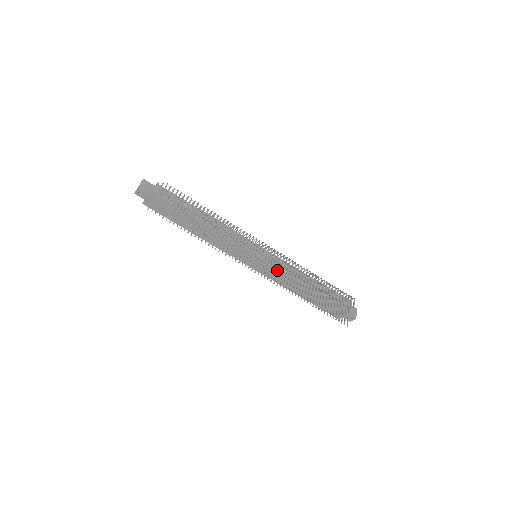
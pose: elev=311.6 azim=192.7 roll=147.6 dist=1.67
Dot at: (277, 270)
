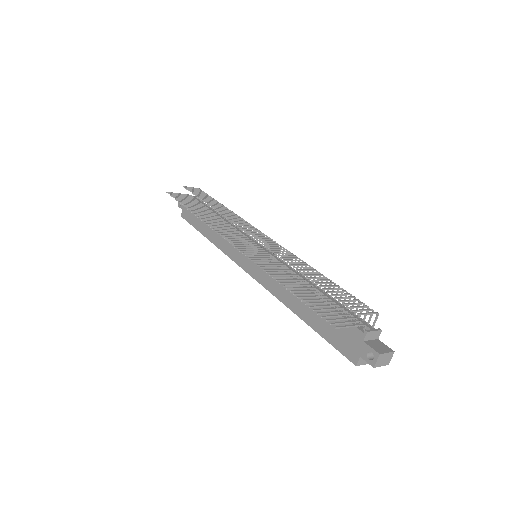
Dot at: (264, 255)
